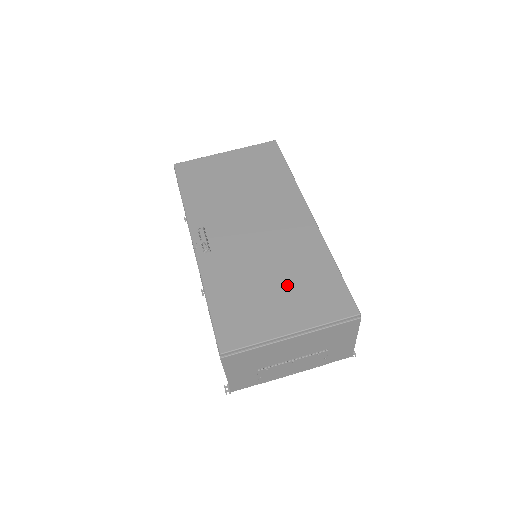
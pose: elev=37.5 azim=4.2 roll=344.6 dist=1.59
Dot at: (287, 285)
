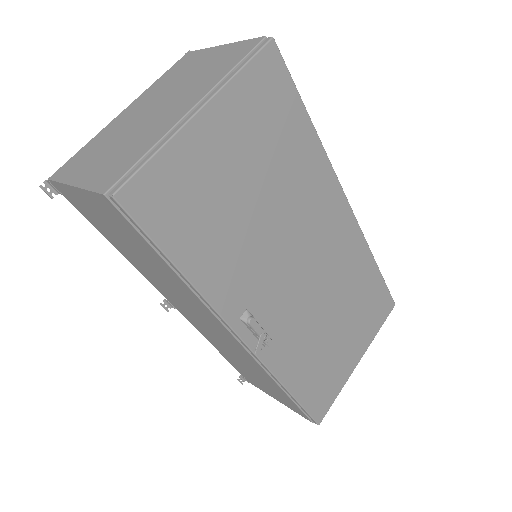
Dot at: (348, 320)
